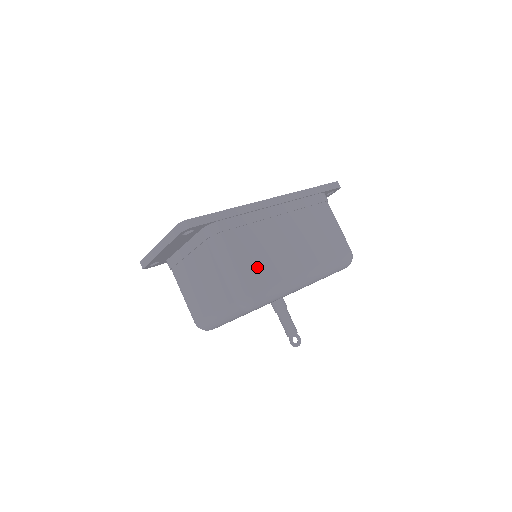
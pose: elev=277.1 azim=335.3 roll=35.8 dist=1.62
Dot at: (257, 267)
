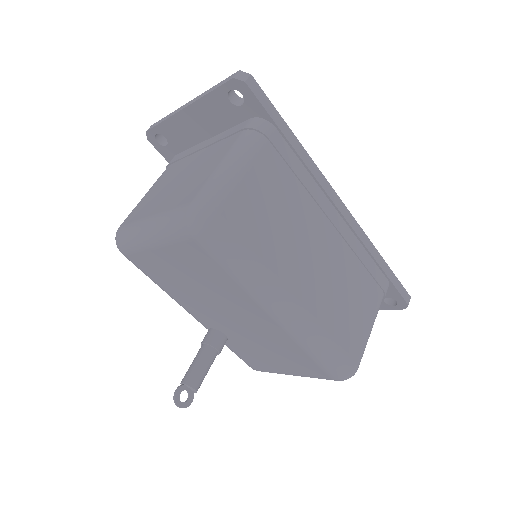
Dot at: (258, 211)
